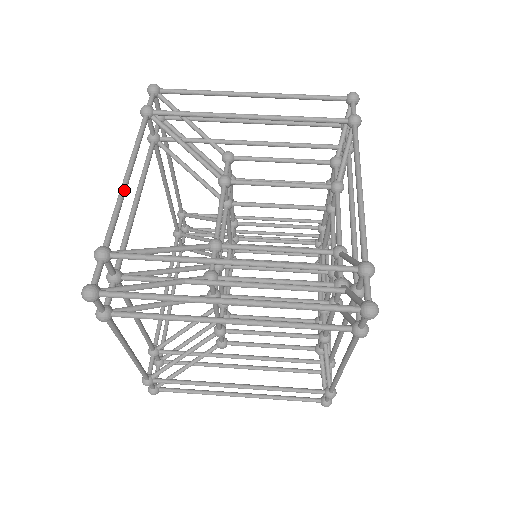
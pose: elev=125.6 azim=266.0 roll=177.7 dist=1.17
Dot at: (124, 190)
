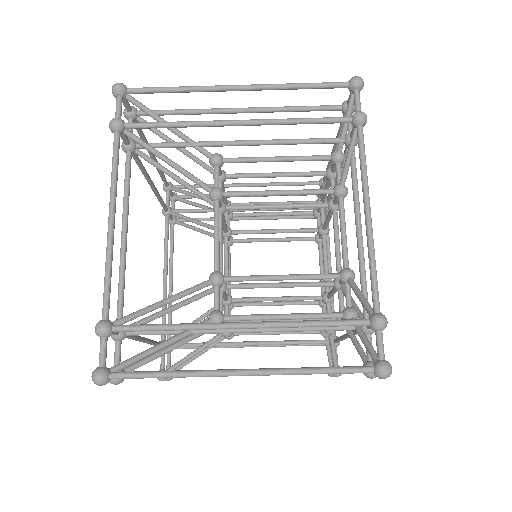
Dot at: occluded
